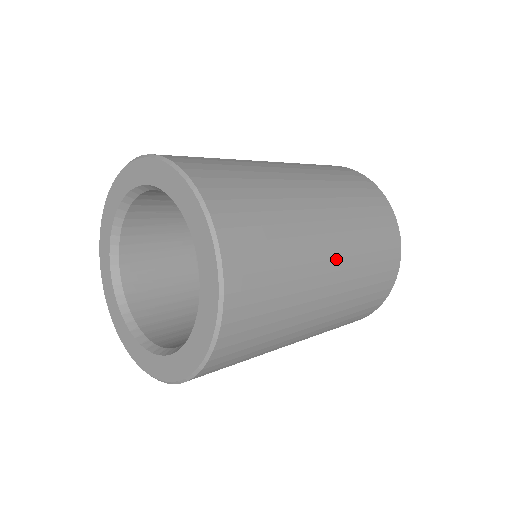
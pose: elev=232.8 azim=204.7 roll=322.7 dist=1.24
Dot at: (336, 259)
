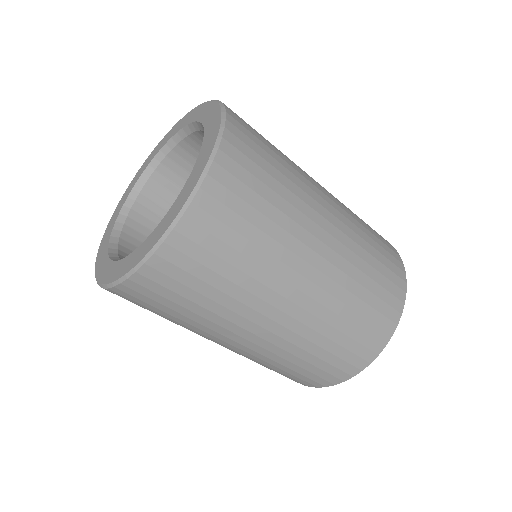
Dot at: (328, 193)
